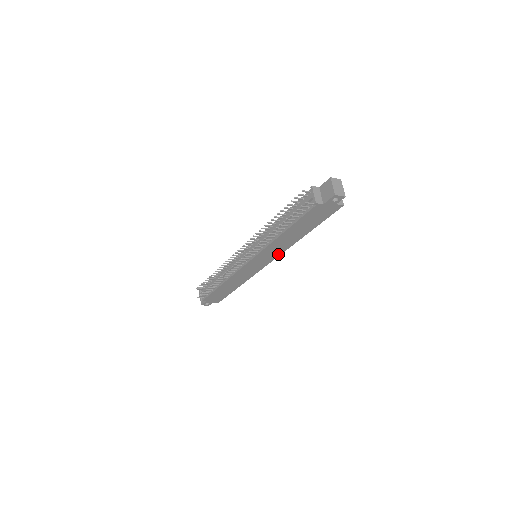
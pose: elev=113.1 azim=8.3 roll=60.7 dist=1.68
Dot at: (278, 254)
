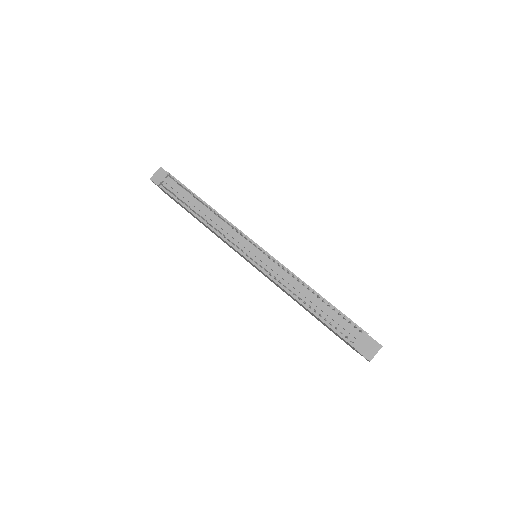
Dot at: occluded
